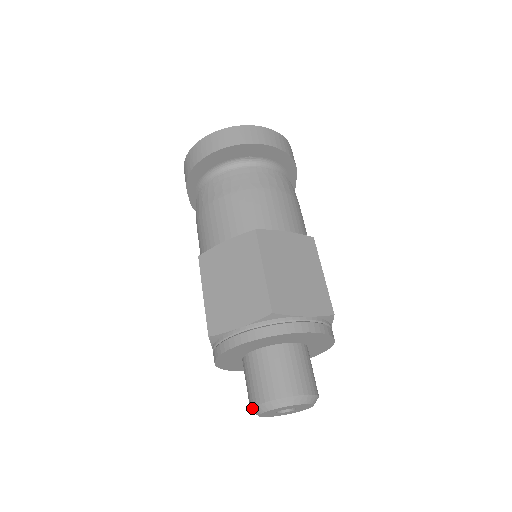
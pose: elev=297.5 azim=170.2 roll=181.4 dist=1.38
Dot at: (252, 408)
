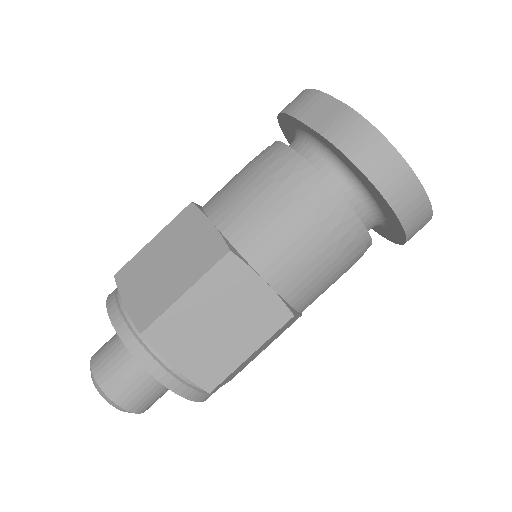
Dot at: (96, 382)
